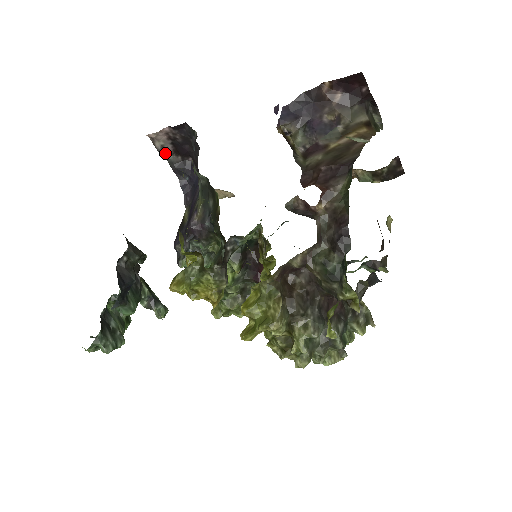
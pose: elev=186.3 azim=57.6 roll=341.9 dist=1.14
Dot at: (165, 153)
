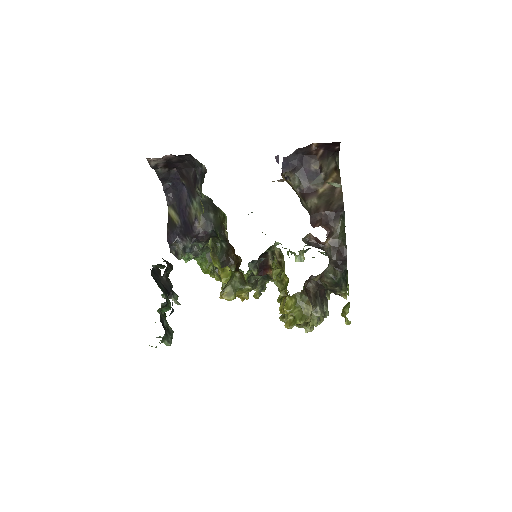
Dot at: (156, 168)
